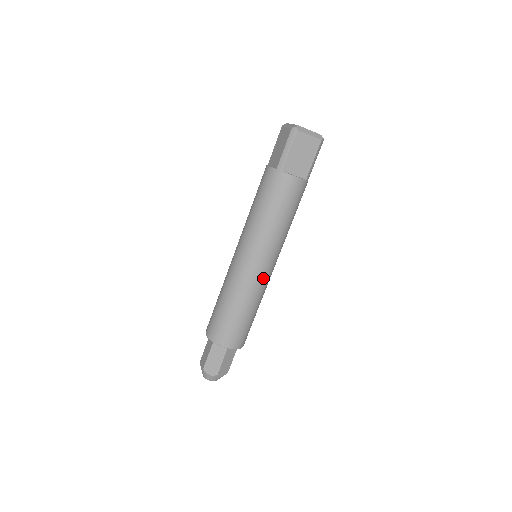
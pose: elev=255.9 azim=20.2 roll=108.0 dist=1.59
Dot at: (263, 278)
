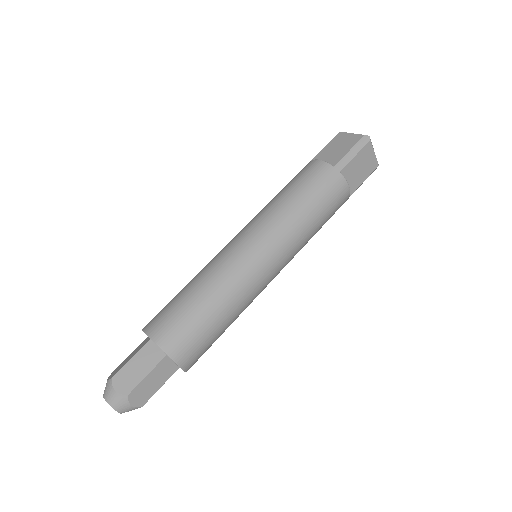
Dot at: (236, 255)
